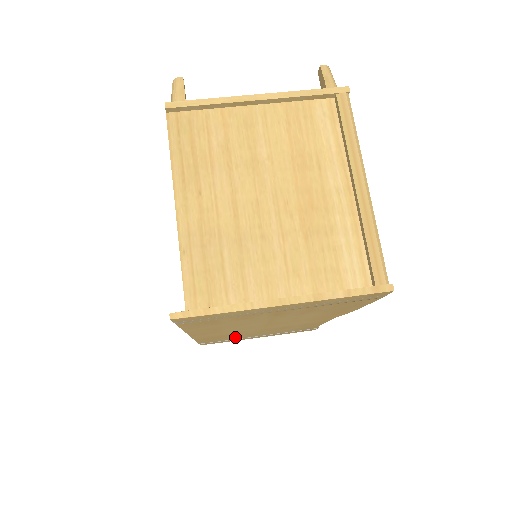
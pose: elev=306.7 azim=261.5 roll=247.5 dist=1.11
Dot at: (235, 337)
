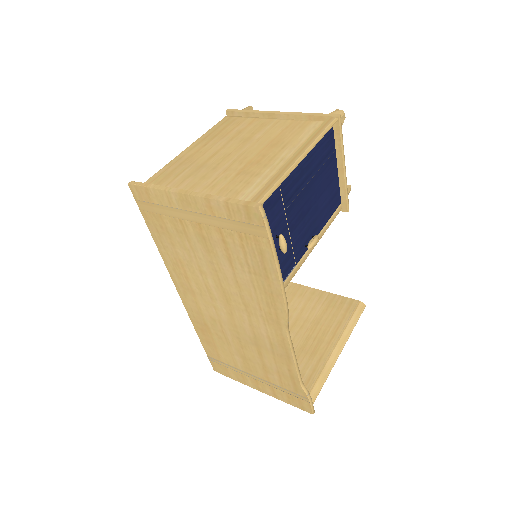
Dot at: (228, 353)
